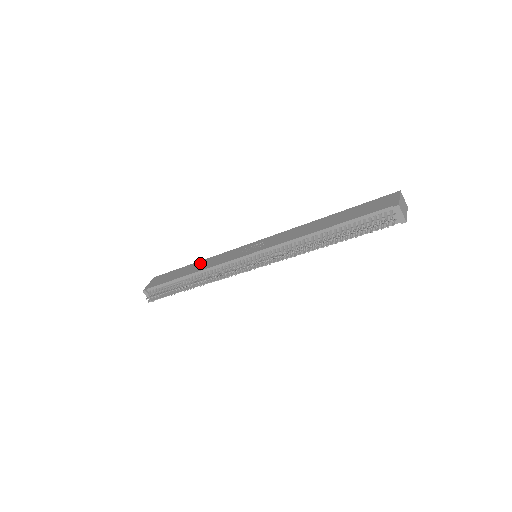
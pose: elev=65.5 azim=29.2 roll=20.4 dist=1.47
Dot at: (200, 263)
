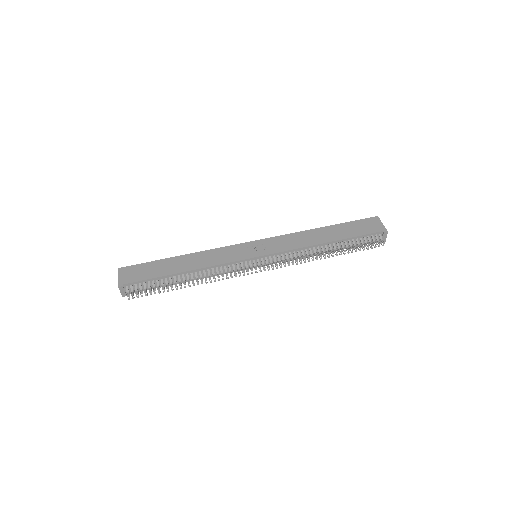
Dot at: (189, 258)
